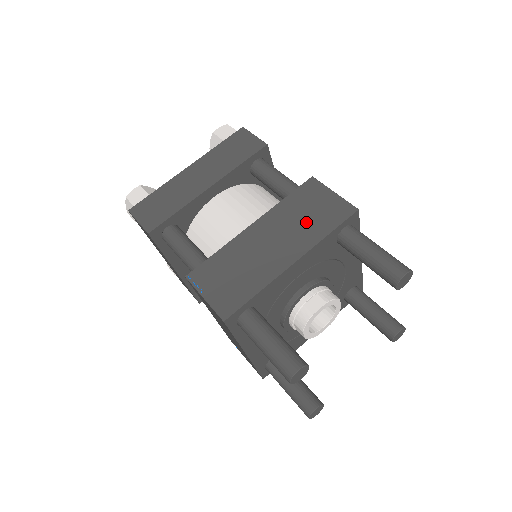
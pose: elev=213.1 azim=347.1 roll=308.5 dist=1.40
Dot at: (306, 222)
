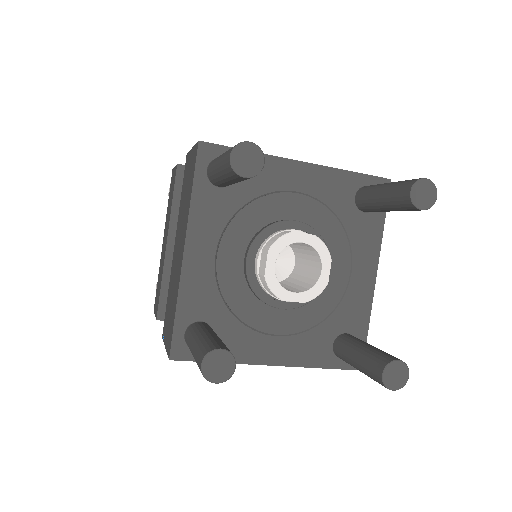
Dot at: (185, 201)
